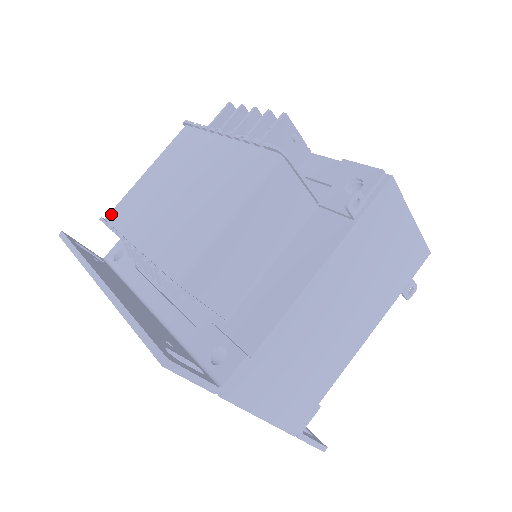
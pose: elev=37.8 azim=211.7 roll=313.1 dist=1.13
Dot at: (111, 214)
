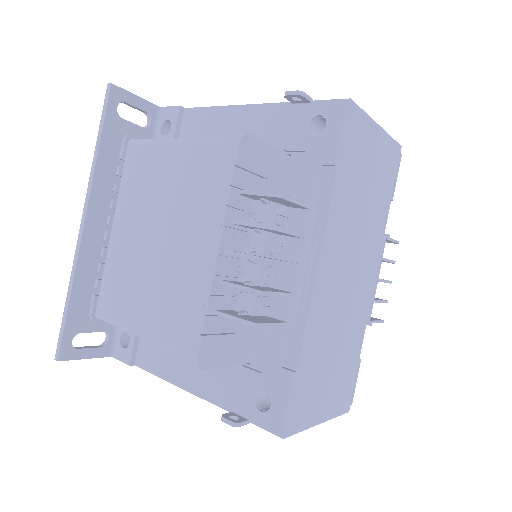
Dot at: (133, 147)
